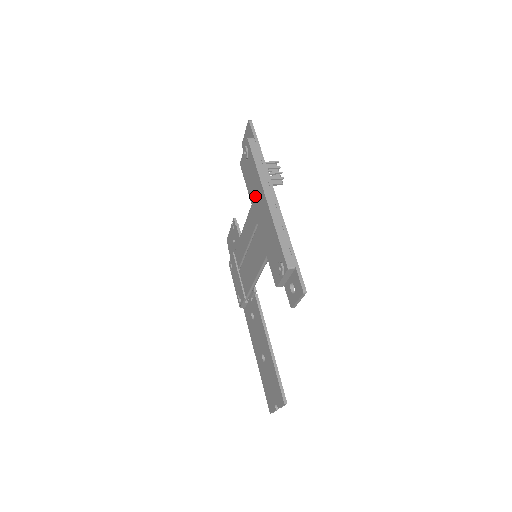
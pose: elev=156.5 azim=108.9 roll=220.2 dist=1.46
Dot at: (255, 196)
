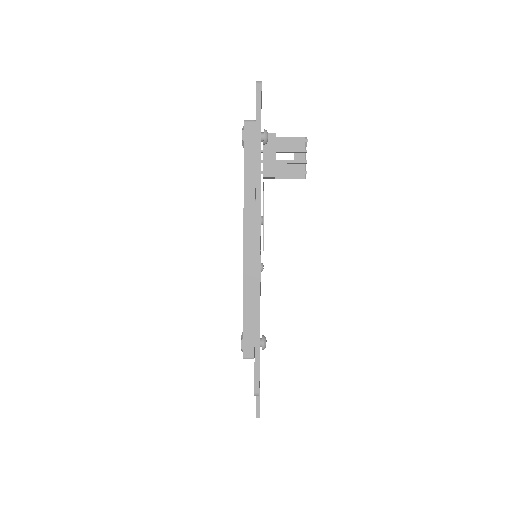
Dot at: occluded
